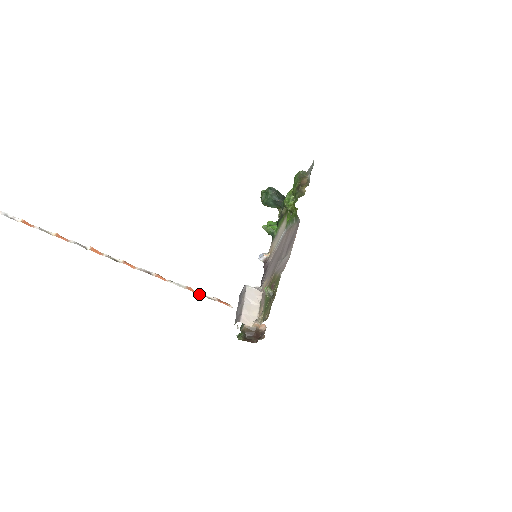
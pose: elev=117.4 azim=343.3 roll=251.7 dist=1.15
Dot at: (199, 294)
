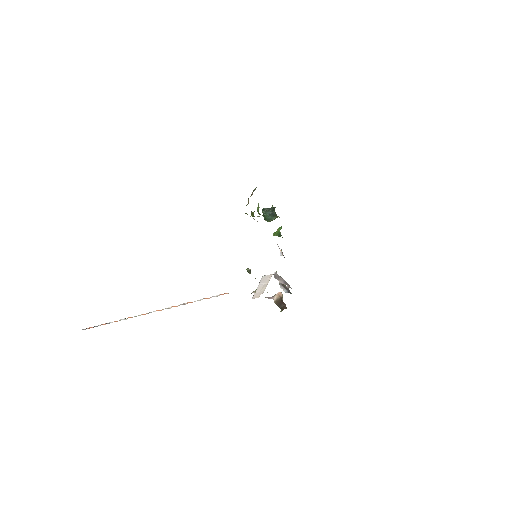
Dot at: occluded
